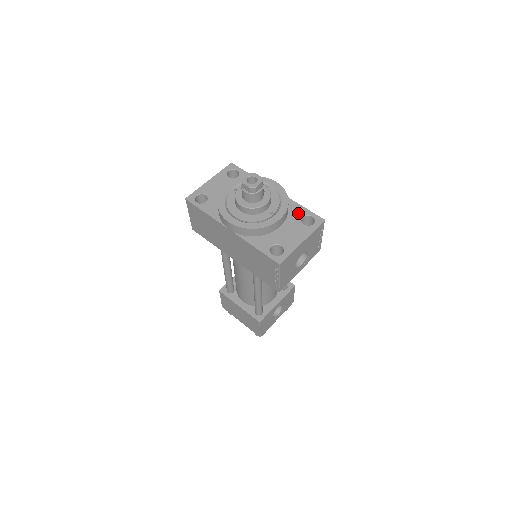
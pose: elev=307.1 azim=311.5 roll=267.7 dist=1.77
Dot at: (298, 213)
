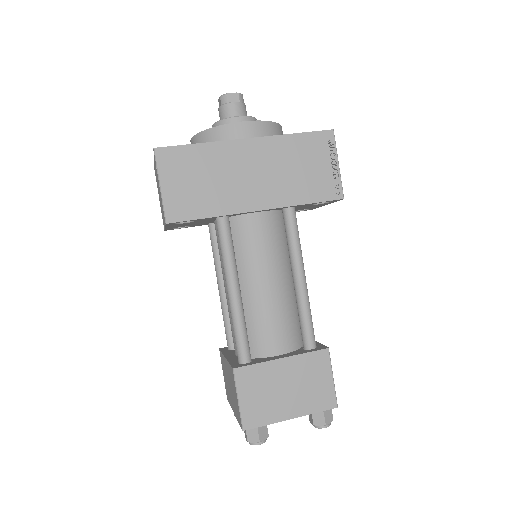
Dot at: occluded
